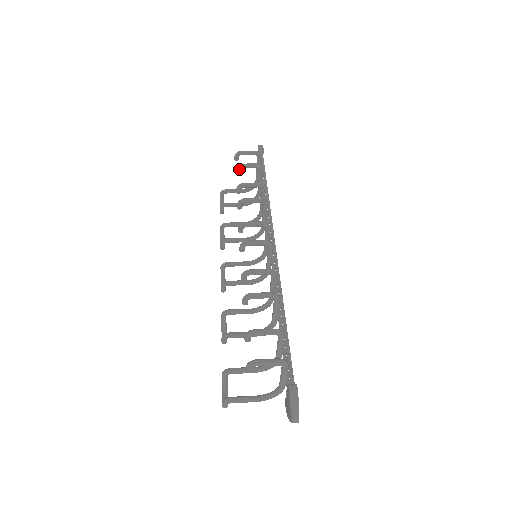
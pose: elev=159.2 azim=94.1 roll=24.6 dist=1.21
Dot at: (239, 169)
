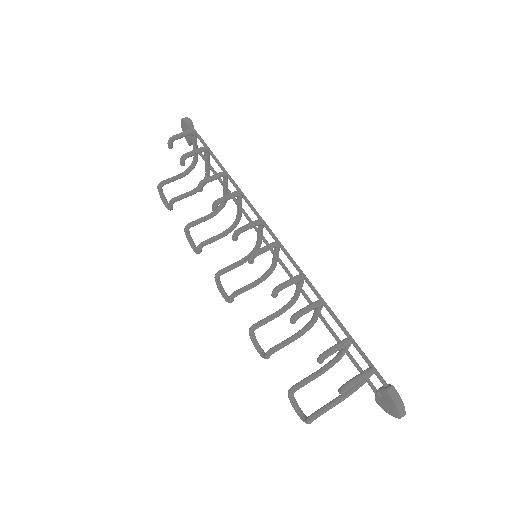
Dot at: occluded
